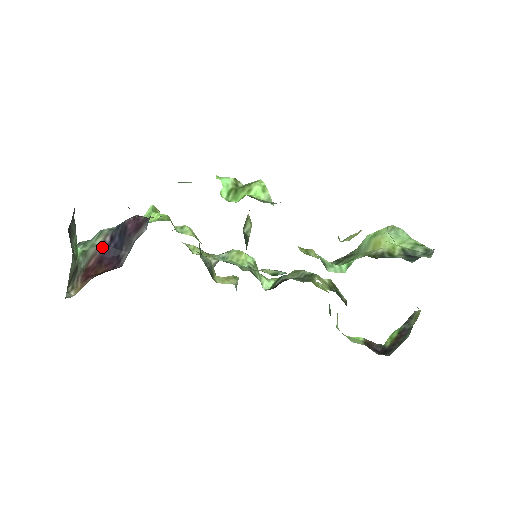
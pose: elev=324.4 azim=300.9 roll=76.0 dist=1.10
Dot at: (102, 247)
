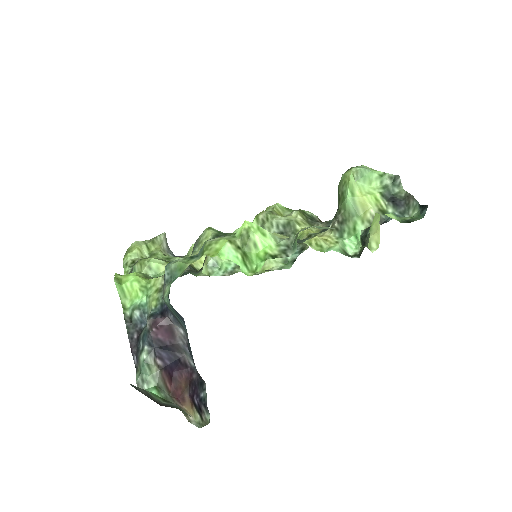
Dot at: (162, 371)
